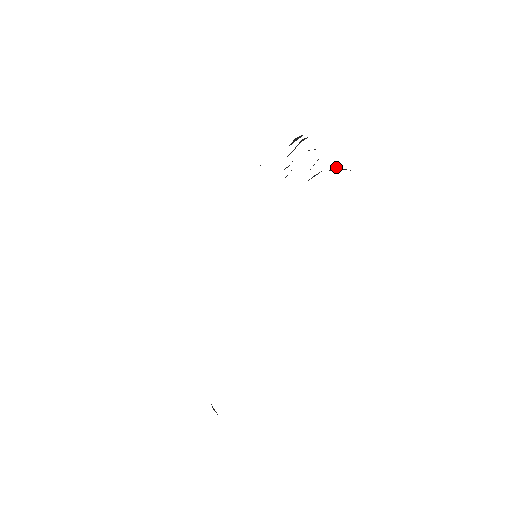
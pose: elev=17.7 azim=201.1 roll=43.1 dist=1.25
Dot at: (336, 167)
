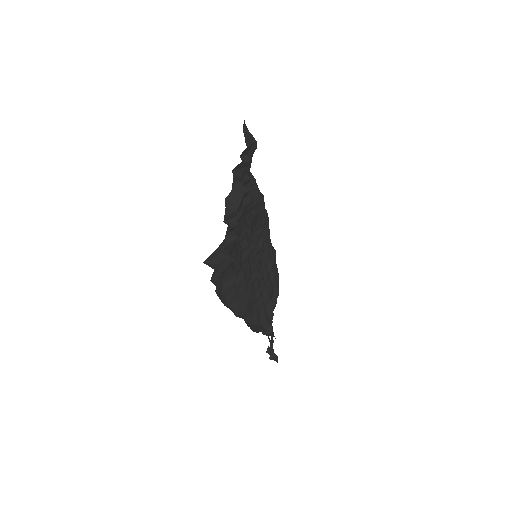
Dot at: (205, 260)
